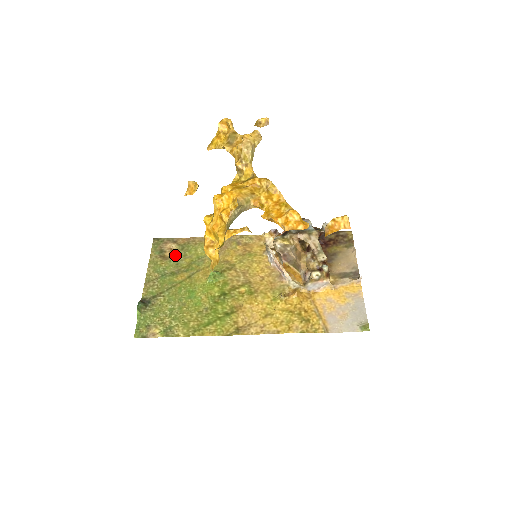
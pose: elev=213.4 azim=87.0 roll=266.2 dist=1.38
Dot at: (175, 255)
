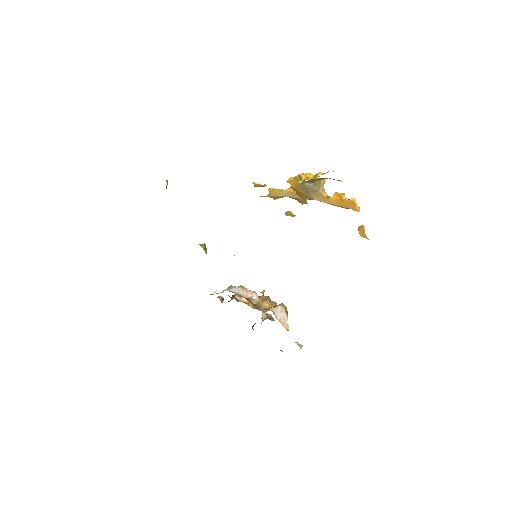
Dot at: occluded
